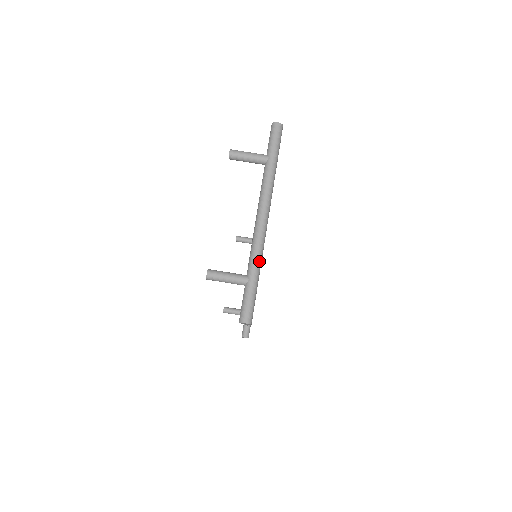
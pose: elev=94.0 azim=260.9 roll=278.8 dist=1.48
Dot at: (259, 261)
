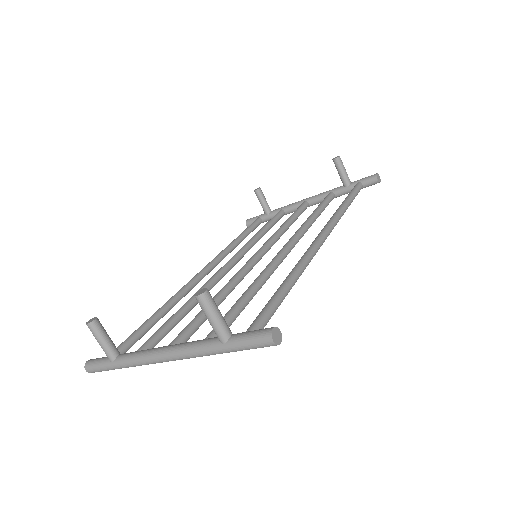
Dot at: (132, 366)
